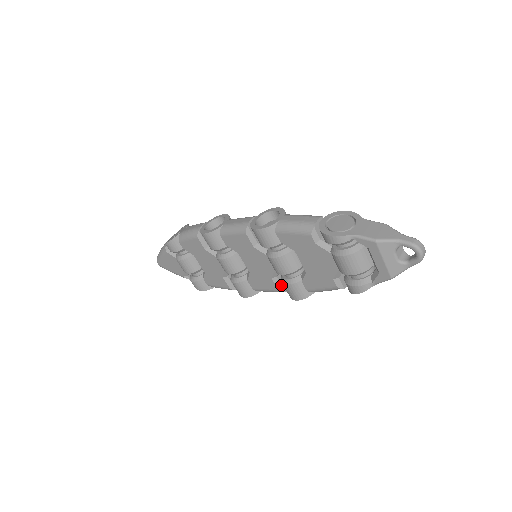
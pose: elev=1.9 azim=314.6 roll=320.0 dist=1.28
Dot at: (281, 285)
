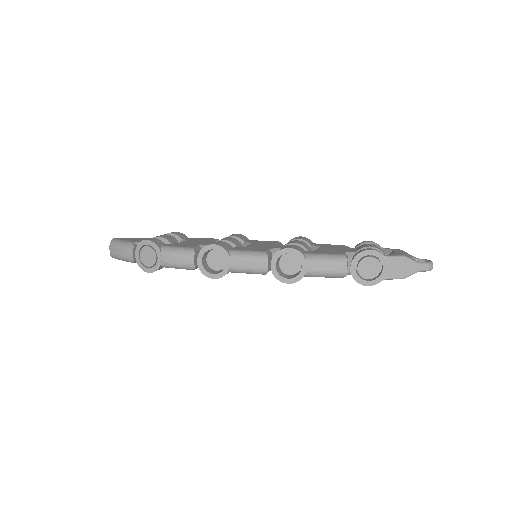
Dot at: occluded
